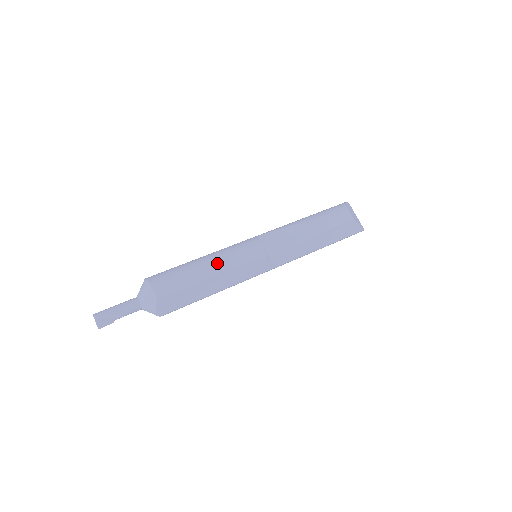
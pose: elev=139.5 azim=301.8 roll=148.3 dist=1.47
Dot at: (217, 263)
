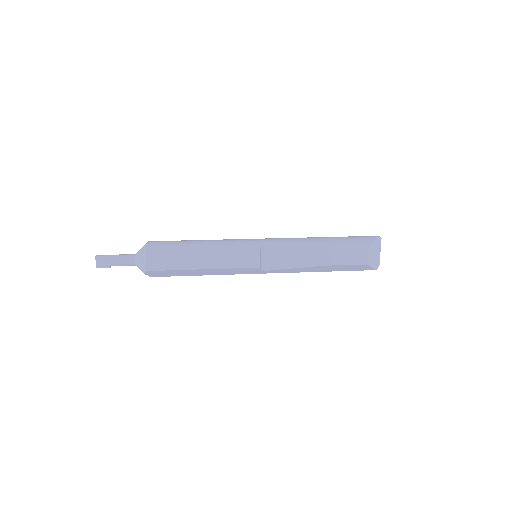
Dot at: (211, 260)
